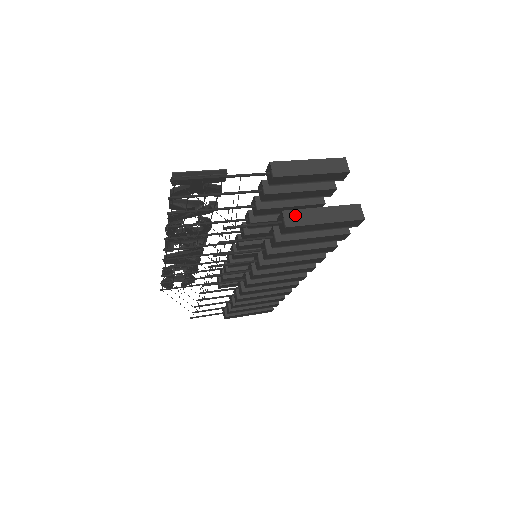
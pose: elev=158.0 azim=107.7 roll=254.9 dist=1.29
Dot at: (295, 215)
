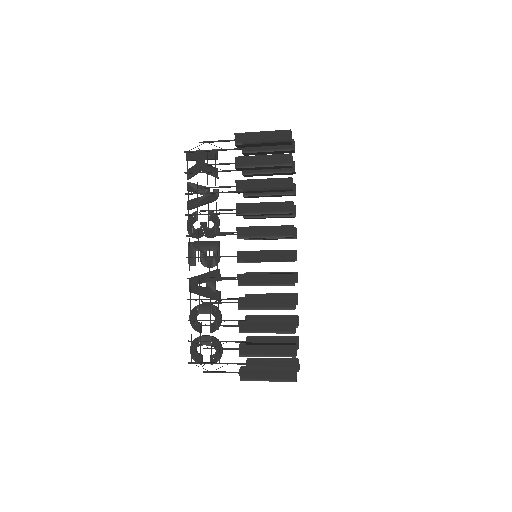
Dot at: occluded
